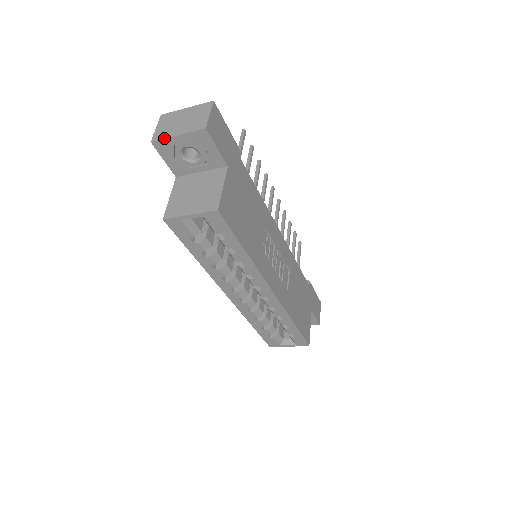
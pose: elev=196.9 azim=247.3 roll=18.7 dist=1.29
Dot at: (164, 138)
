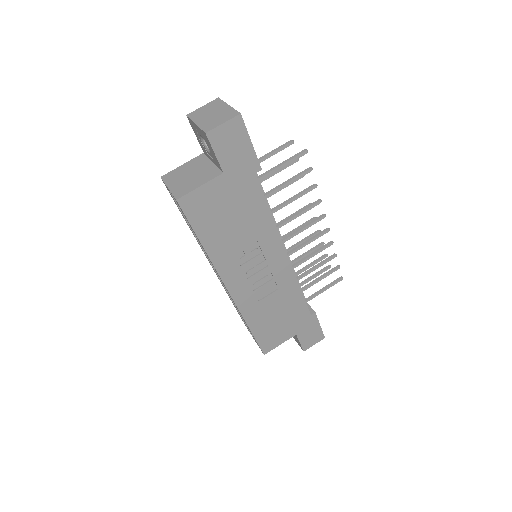
Dot at: (191, 119)
